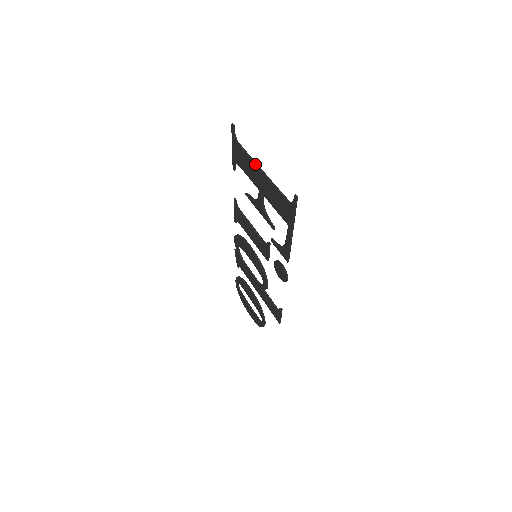
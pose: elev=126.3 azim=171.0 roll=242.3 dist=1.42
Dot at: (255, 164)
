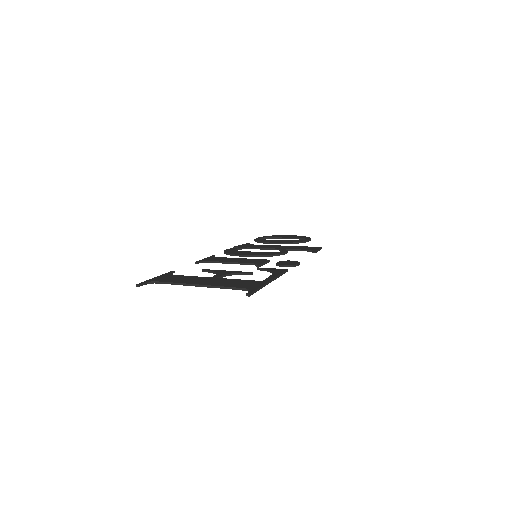
Dot at: occluded
